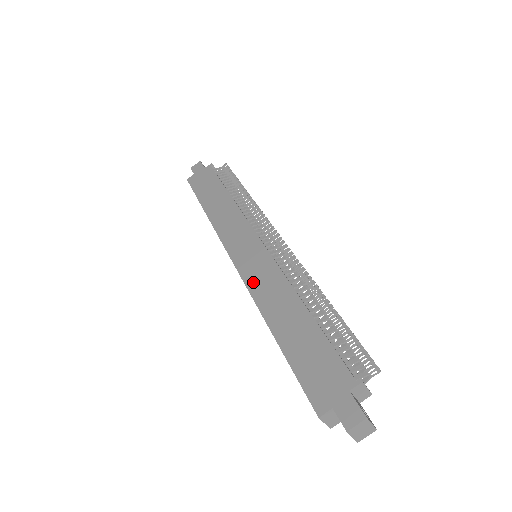
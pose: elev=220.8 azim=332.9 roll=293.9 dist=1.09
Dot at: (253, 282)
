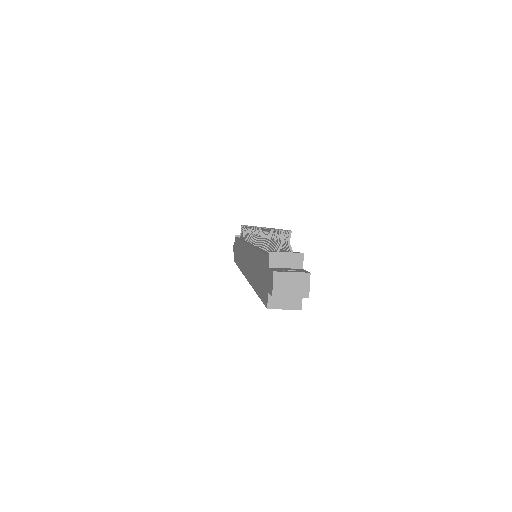
Dot at: (247, 273)
